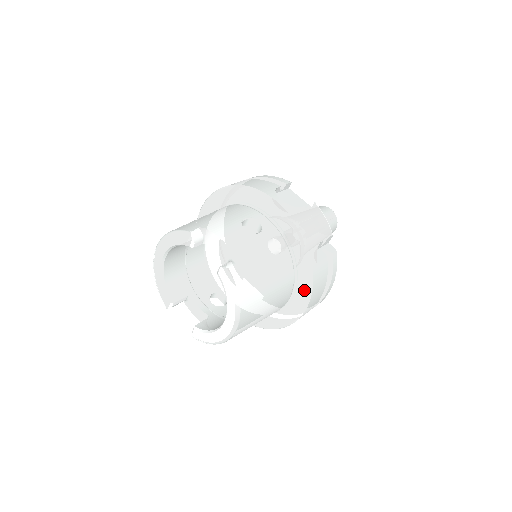
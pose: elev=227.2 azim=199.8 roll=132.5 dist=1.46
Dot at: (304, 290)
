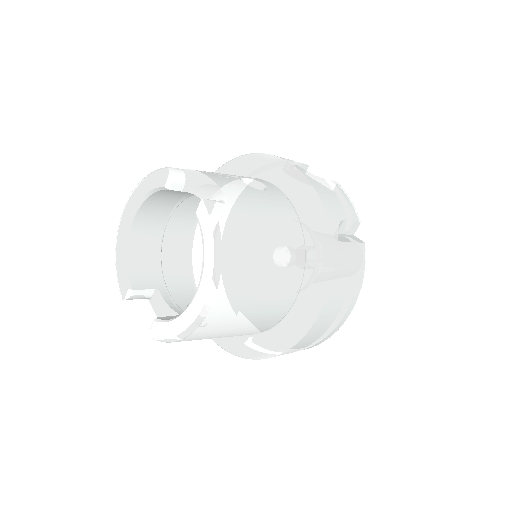
Dot at: (318, 281)
